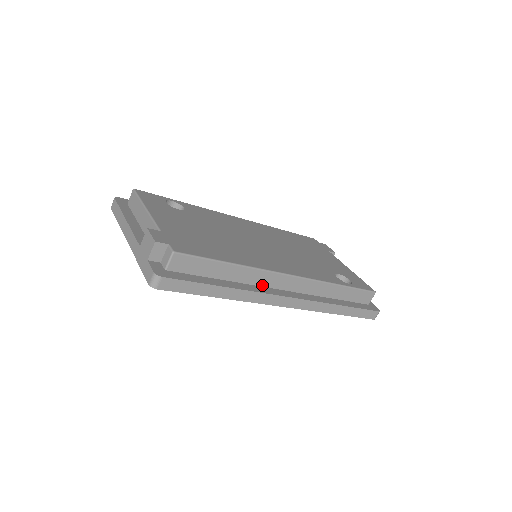
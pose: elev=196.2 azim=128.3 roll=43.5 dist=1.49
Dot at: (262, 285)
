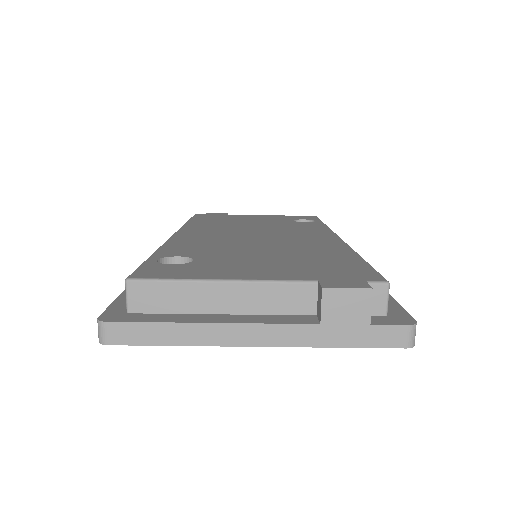
Dot at: occluded
